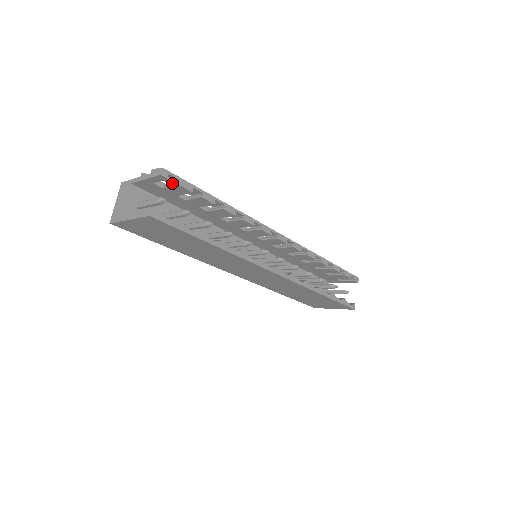
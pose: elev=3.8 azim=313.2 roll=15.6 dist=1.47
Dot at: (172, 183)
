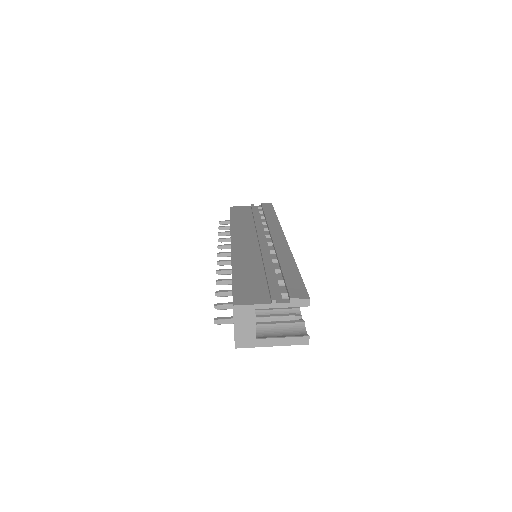
Dot at: occluded
